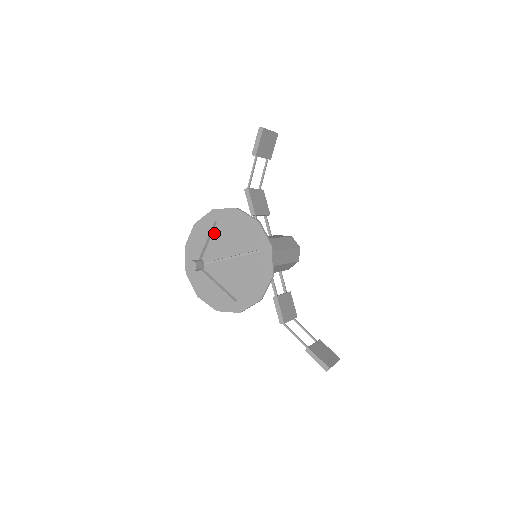
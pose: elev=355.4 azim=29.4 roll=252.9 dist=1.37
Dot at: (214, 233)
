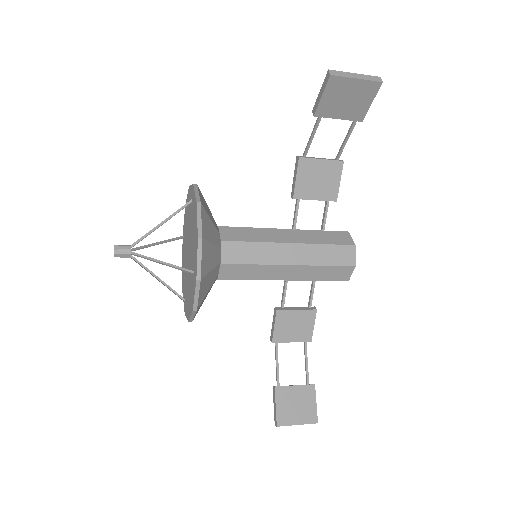
Dot at: (190, 213)
